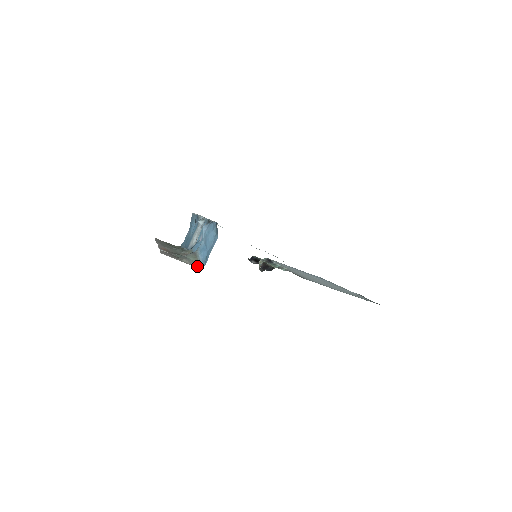
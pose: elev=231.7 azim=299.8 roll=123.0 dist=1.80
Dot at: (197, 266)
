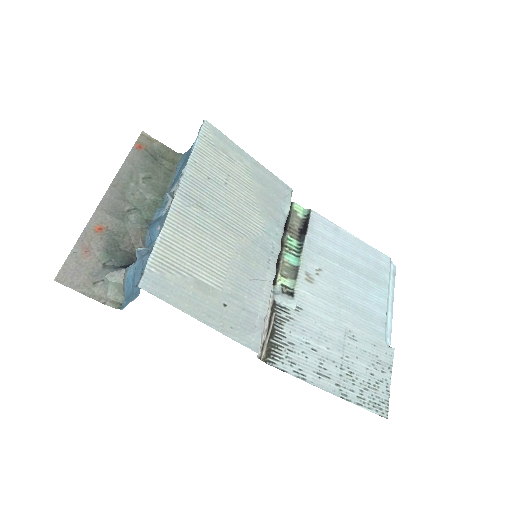
Dot at: (115, 300)
